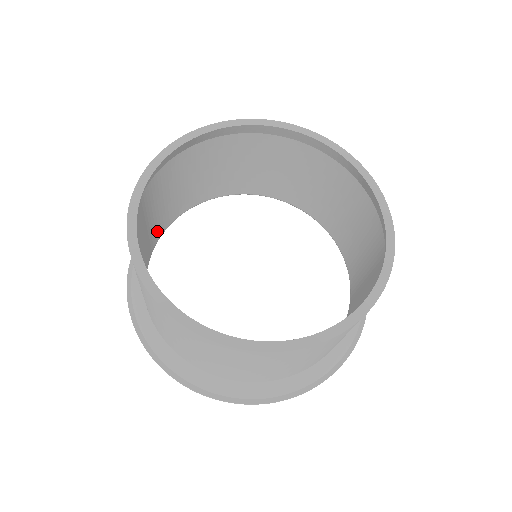
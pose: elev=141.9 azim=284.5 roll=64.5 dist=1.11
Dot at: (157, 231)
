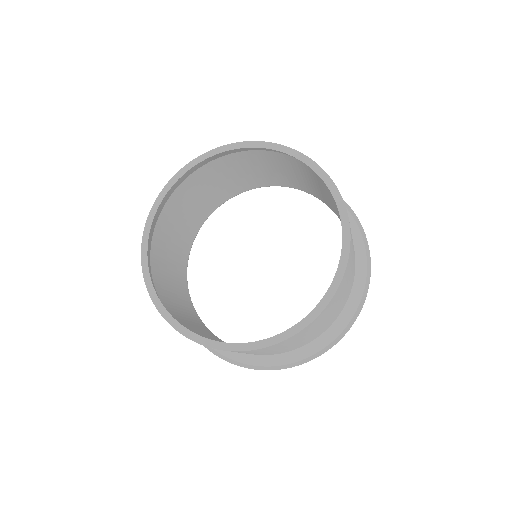
Dot at: (196, 319)
